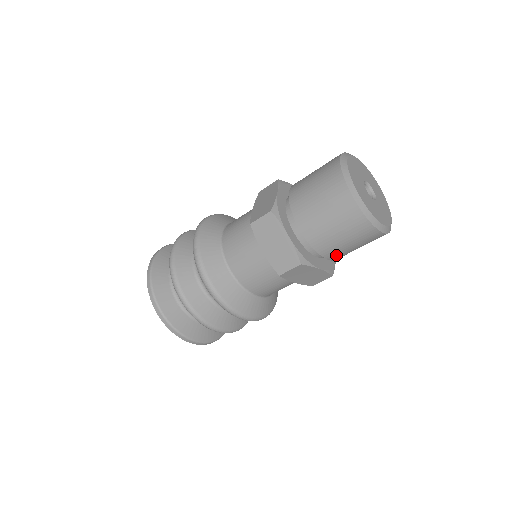
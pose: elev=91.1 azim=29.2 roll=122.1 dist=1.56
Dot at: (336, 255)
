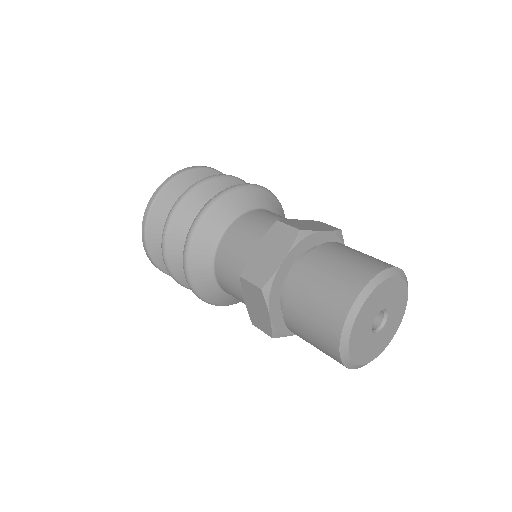
Dot at: occluded
